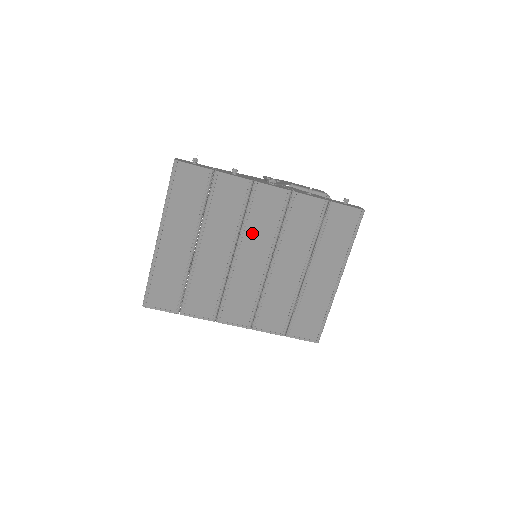
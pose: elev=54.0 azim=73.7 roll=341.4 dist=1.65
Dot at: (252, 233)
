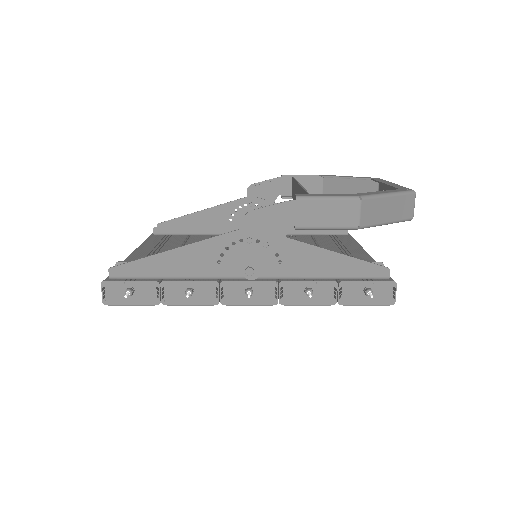
Dot at: occluded
